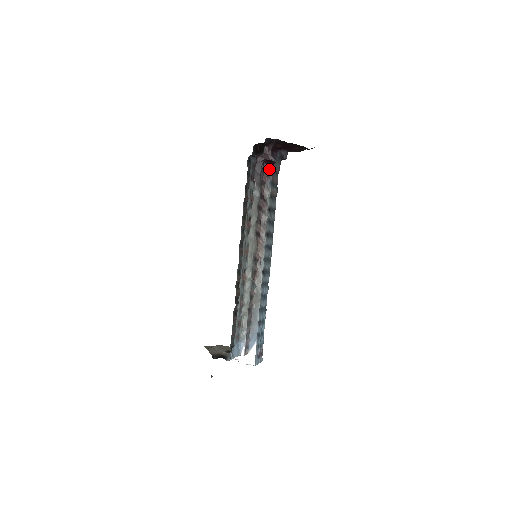
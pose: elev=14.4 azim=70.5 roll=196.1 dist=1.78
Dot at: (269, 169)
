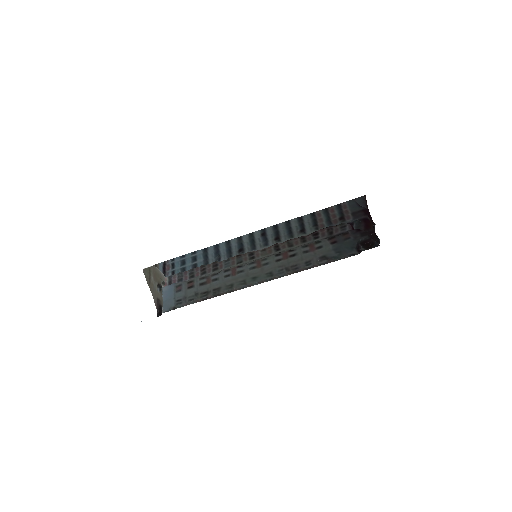
Dot at: occluded
